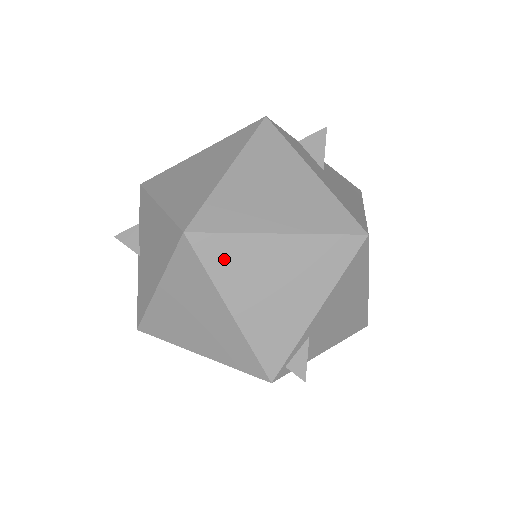
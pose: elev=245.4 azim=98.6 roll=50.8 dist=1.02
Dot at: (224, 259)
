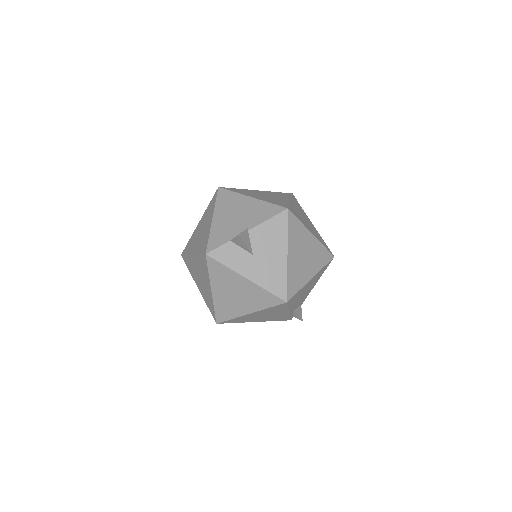
Dot at: (238, 321)
